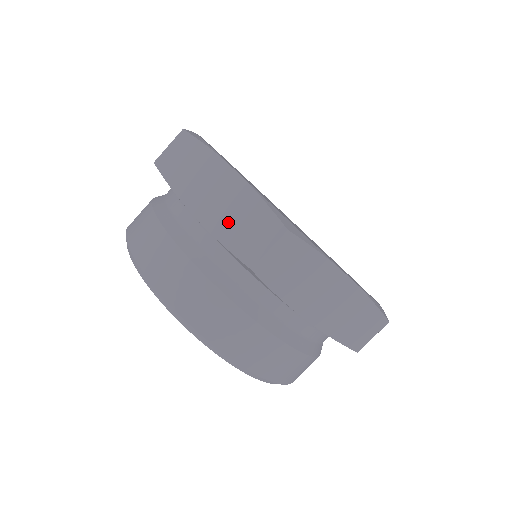
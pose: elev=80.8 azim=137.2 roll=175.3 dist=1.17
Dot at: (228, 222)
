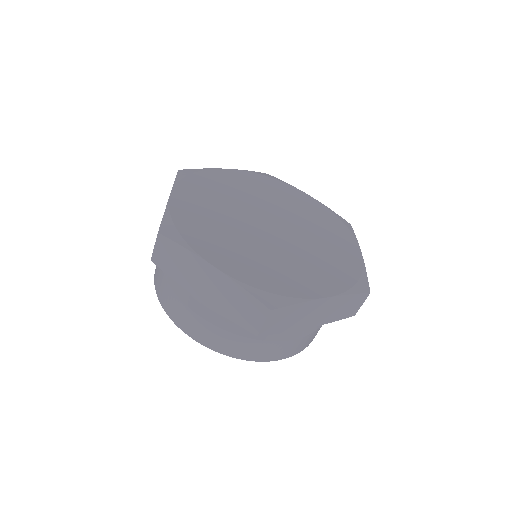
Dot at: (227, 305)
